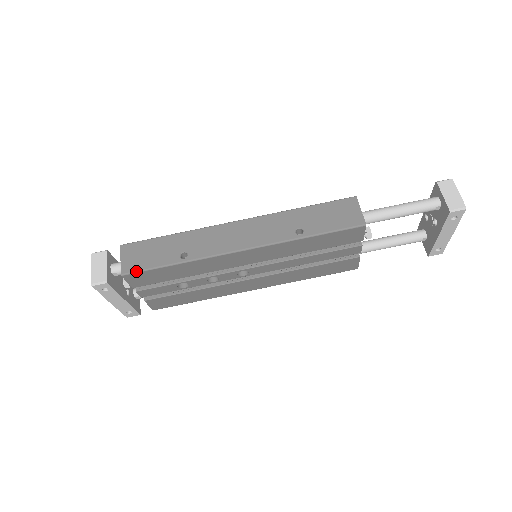
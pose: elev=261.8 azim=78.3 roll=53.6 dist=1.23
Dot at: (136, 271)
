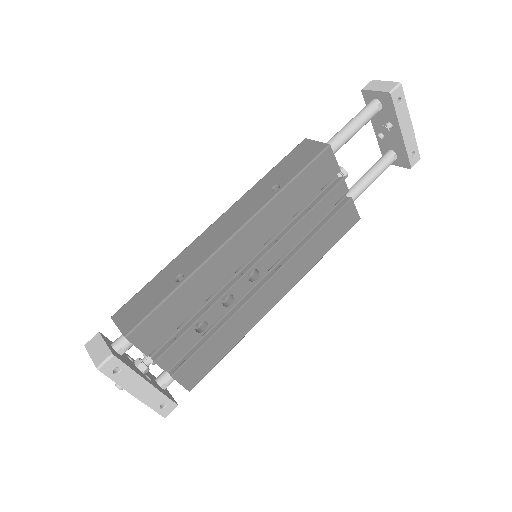
Dot at: (138, 323)
